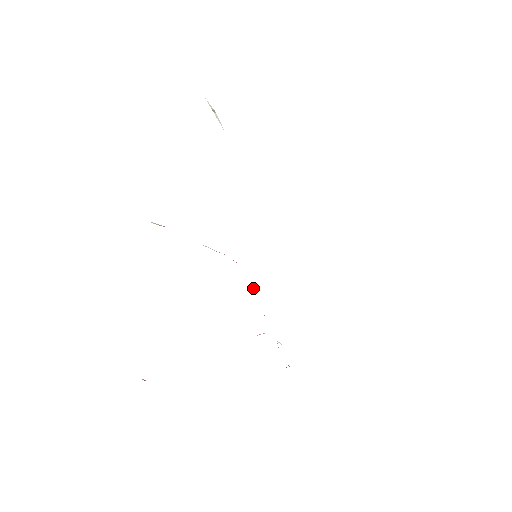
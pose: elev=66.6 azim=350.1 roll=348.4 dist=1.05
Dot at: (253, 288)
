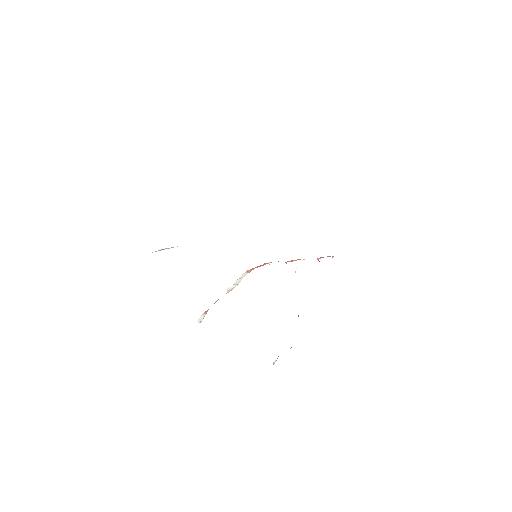
Dot at: occluded
